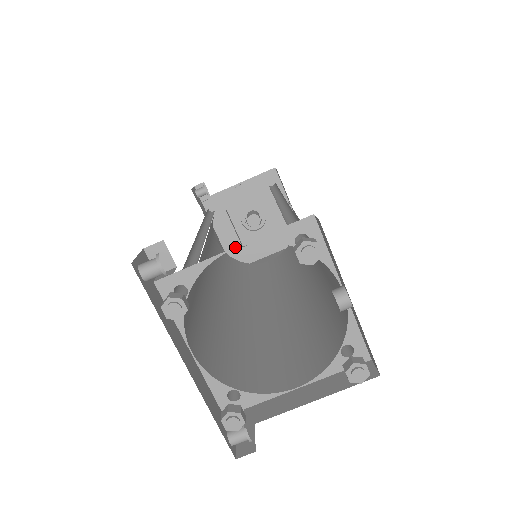
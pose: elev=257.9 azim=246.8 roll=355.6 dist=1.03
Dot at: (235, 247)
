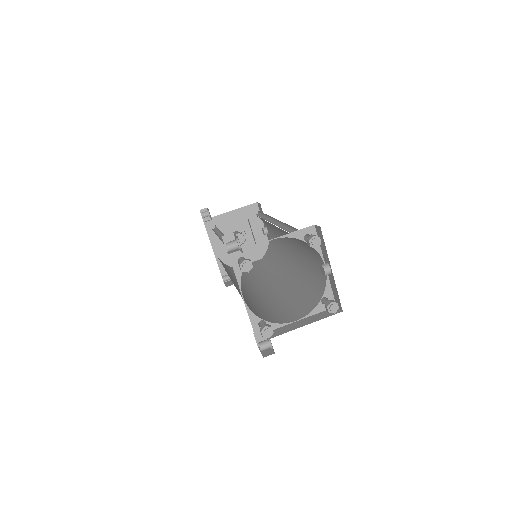
Dot at: occluded
